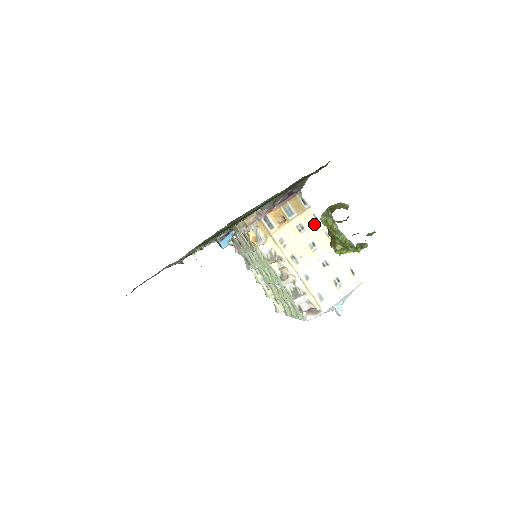
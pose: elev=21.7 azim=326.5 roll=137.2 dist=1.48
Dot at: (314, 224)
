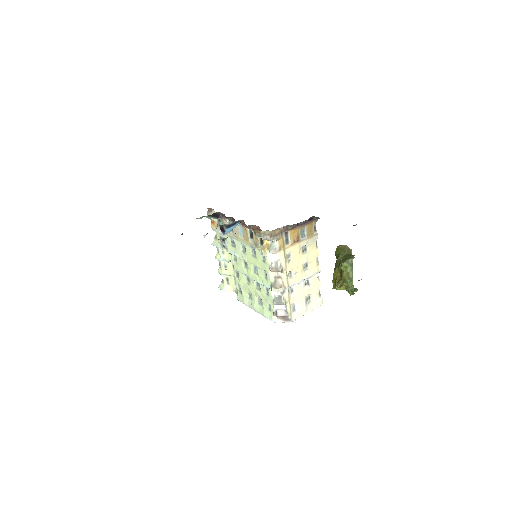
Dot at: (314, 249)
